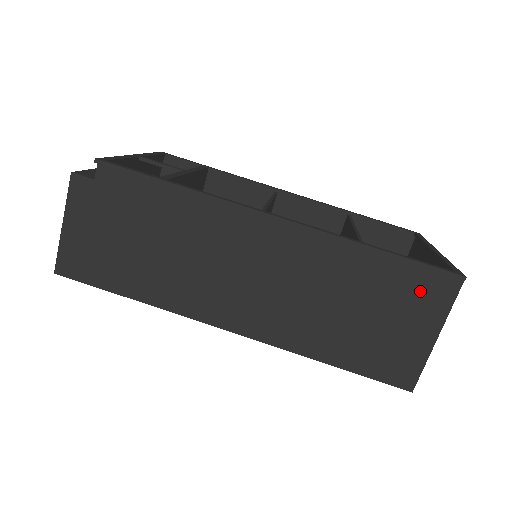
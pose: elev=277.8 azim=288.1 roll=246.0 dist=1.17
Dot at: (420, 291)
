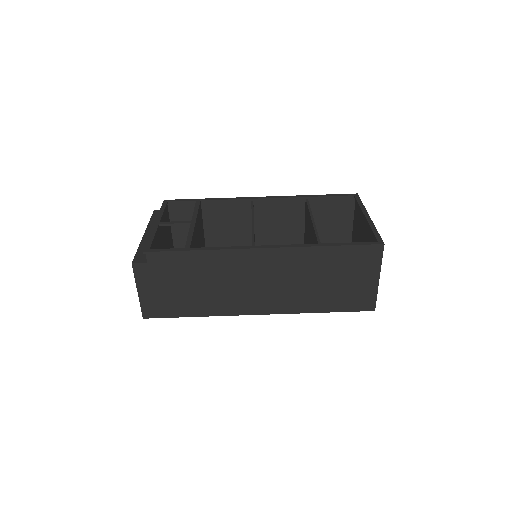
Dot at: (361, 259)
